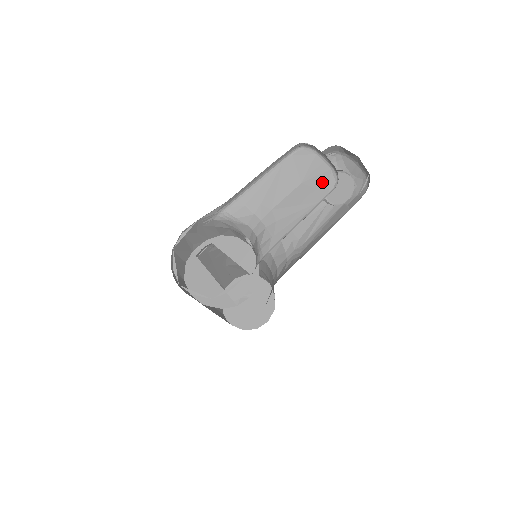
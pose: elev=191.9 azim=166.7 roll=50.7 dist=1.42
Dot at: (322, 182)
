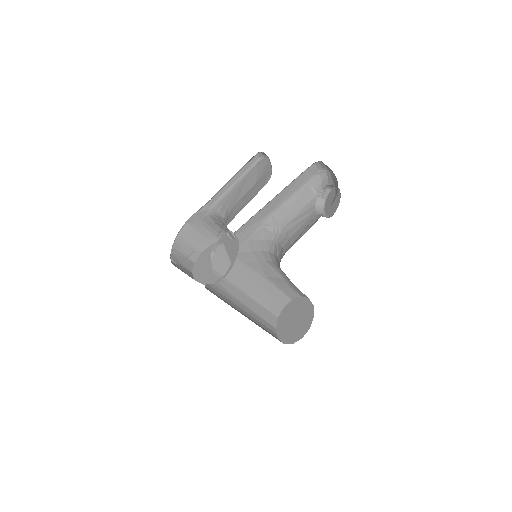
Dot at: (264, 180)
